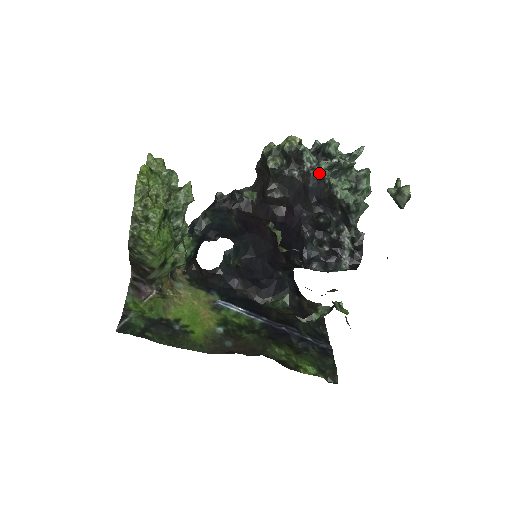
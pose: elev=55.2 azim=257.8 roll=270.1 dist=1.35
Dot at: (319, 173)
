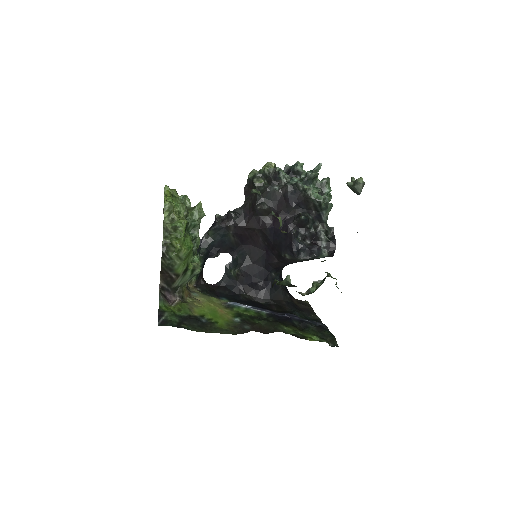
Dot at: (294, 184)
